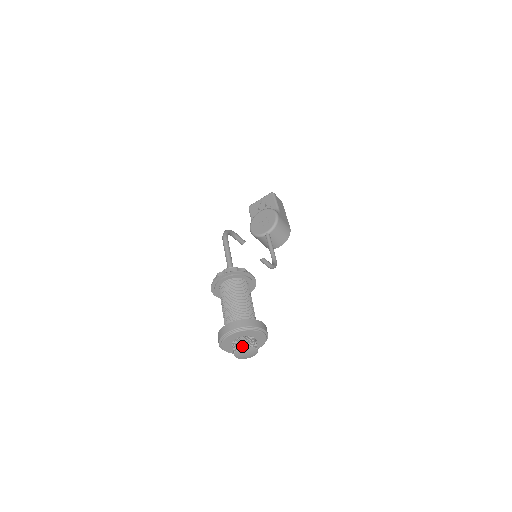
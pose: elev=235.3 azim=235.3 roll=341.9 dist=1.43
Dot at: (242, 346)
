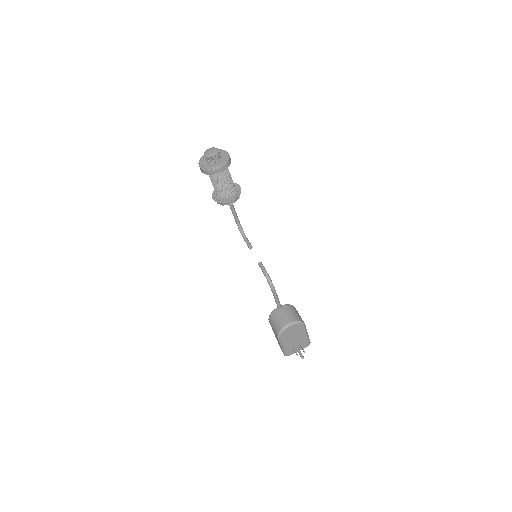
Dot at: (211, 149)
